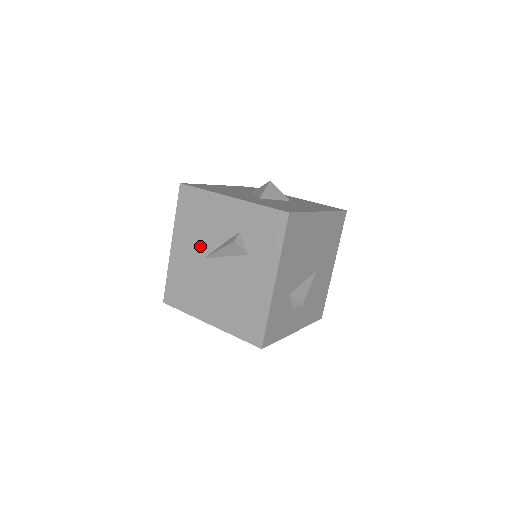
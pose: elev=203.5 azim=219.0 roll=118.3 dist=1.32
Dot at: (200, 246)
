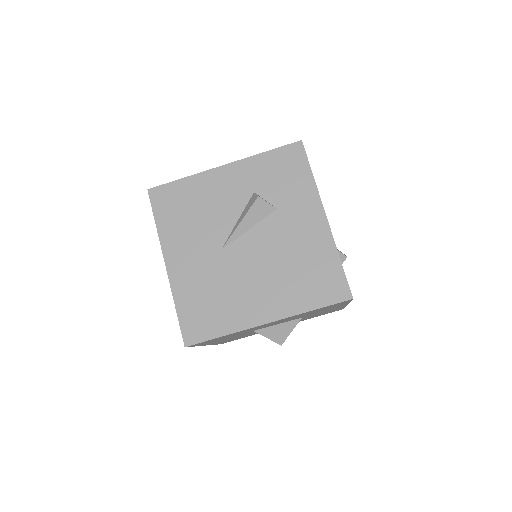
Dot at: (209, 240)
